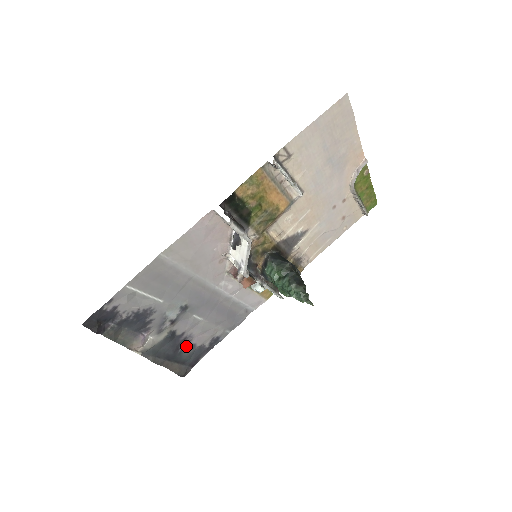
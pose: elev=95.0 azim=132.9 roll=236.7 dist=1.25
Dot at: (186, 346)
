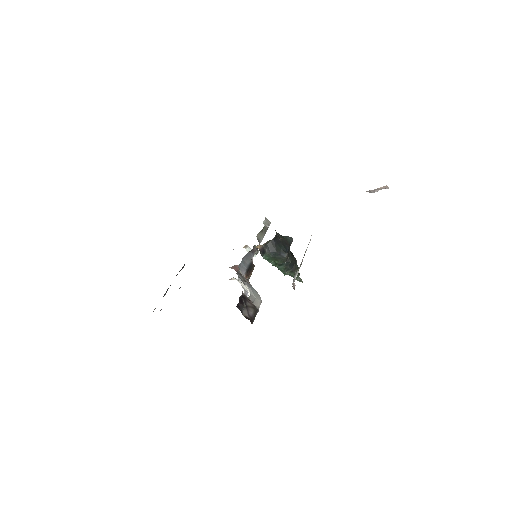
Dot at: occluded
